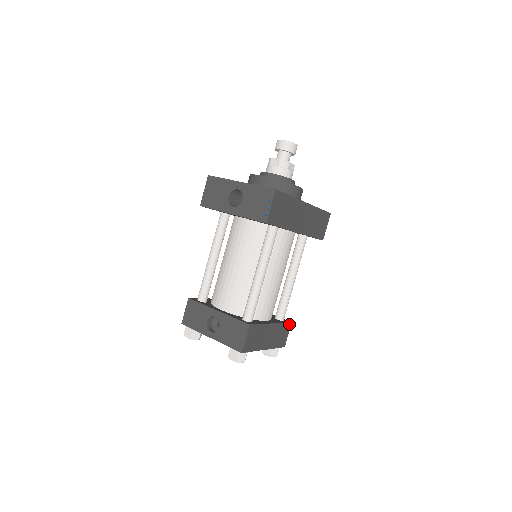
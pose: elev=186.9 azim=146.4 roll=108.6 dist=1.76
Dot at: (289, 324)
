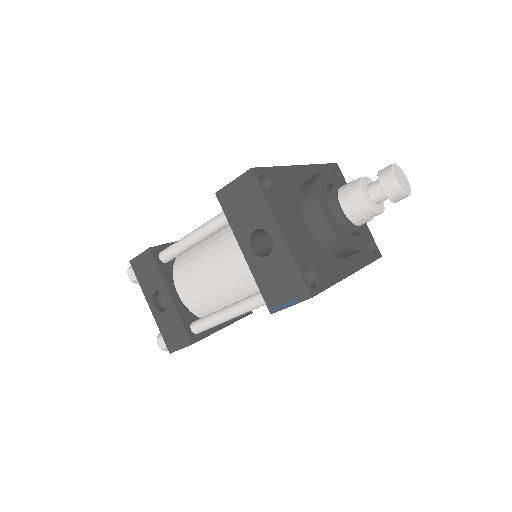
Dot at: (248, 314)
